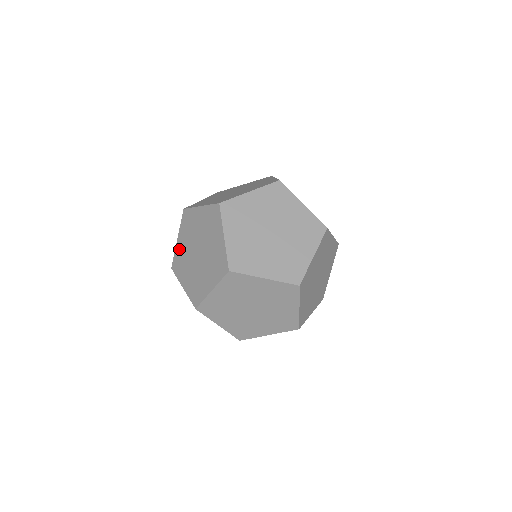
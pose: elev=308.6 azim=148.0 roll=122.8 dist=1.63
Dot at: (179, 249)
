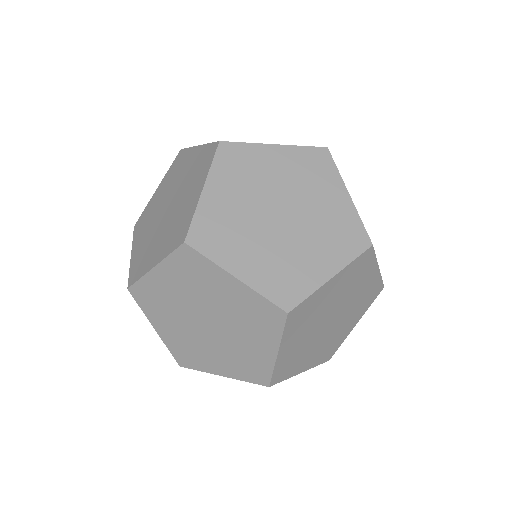
Dot at: (170, 339)
